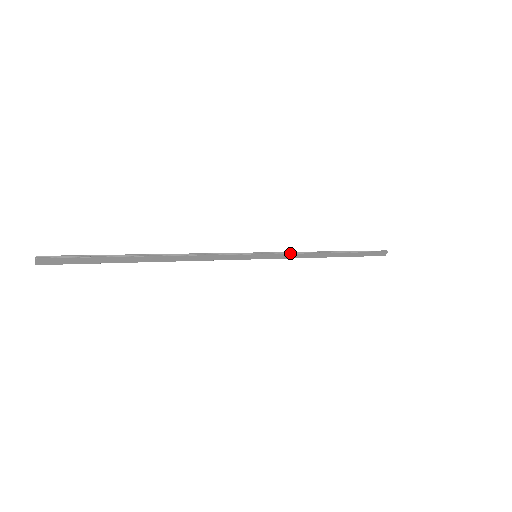
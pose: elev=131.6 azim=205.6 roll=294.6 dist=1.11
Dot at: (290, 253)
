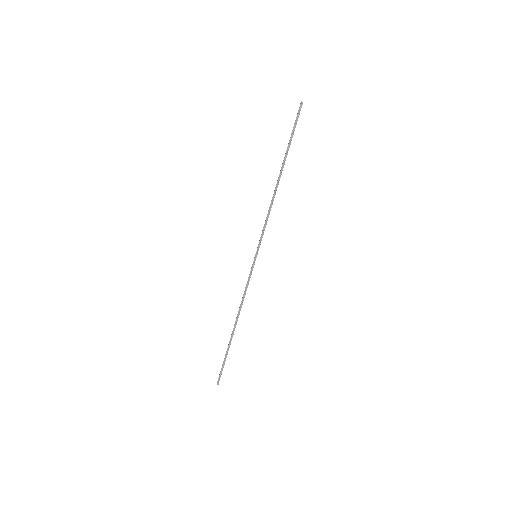
Dot at: (265, 227)
